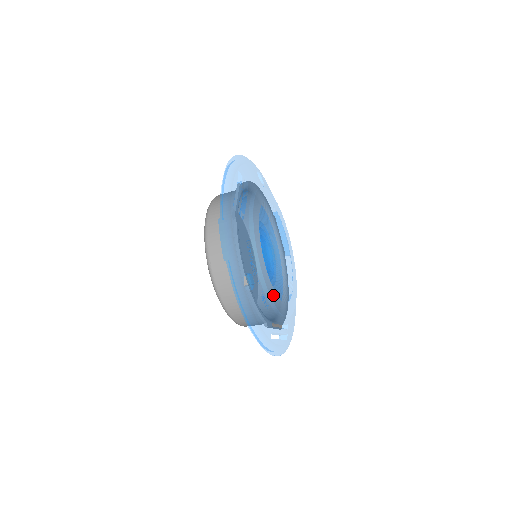
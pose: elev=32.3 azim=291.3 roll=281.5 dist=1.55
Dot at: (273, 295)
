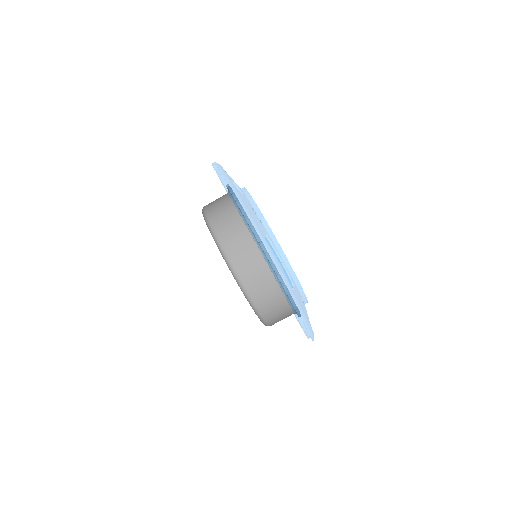
Dot at: occluded
